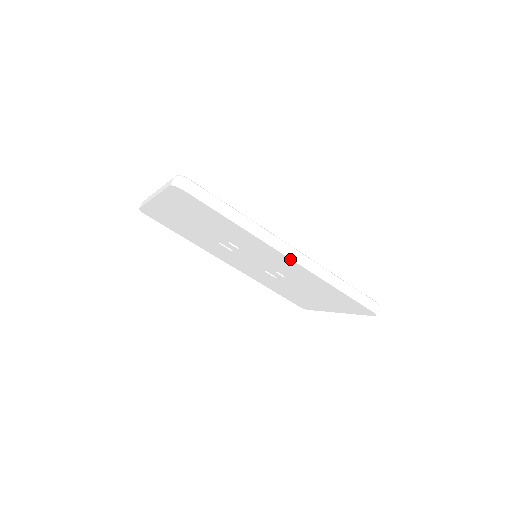
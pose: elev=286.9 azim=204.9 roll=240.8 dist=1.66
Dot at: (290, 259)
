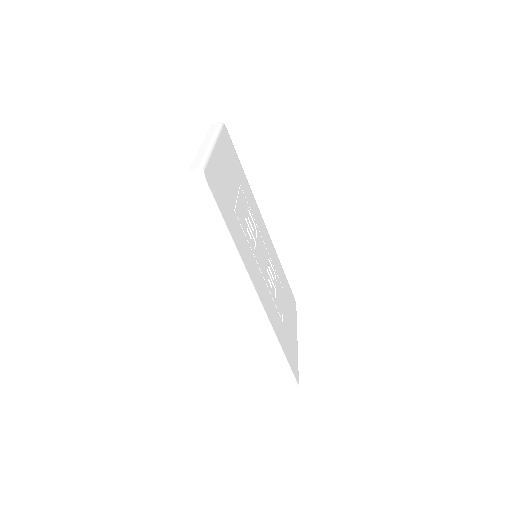
Dot at: (247, 303)
